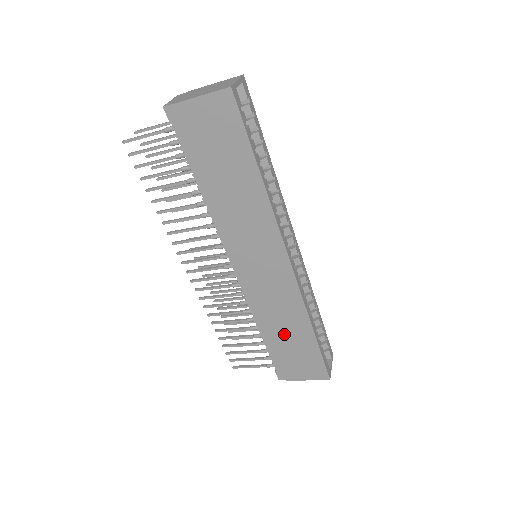
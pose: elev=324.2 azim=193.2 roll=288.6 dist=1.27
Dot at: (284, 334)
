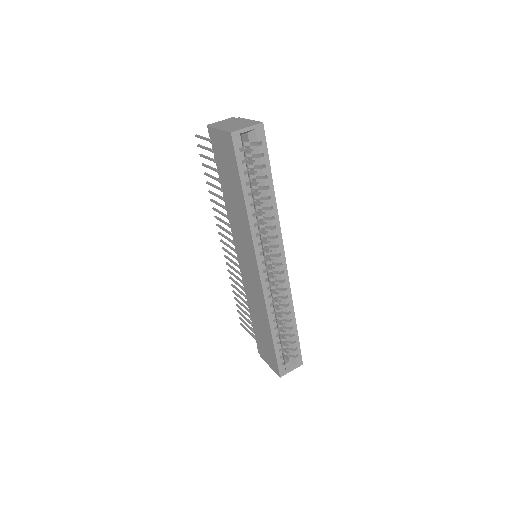
Dot at: (258, 322)
